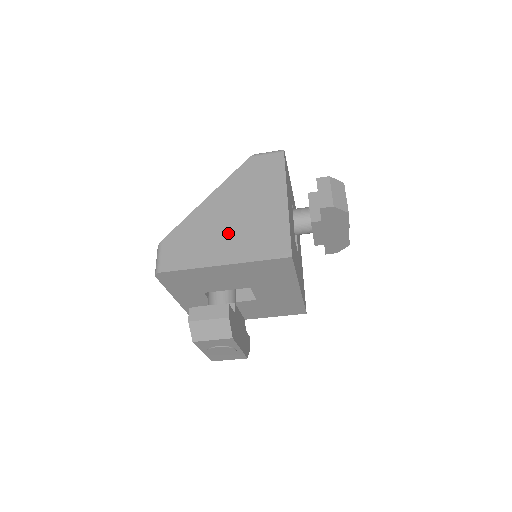
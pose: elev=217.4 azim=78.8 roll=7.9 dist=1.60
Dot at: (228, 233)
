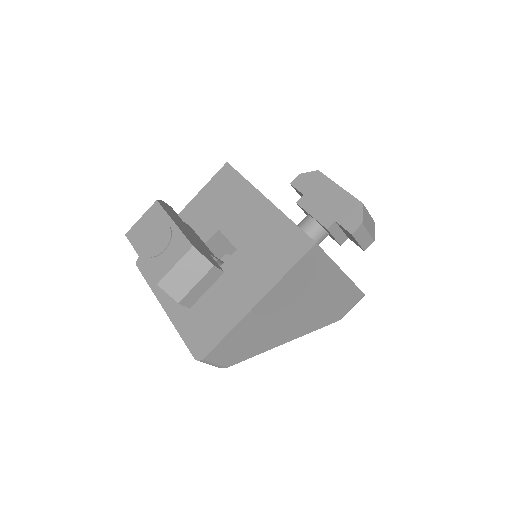
Dot at: occluded
